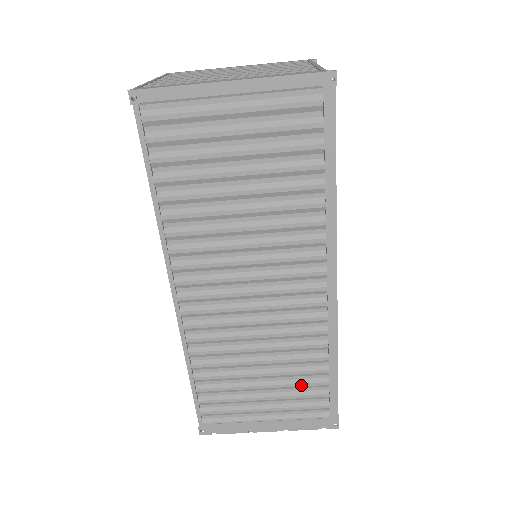
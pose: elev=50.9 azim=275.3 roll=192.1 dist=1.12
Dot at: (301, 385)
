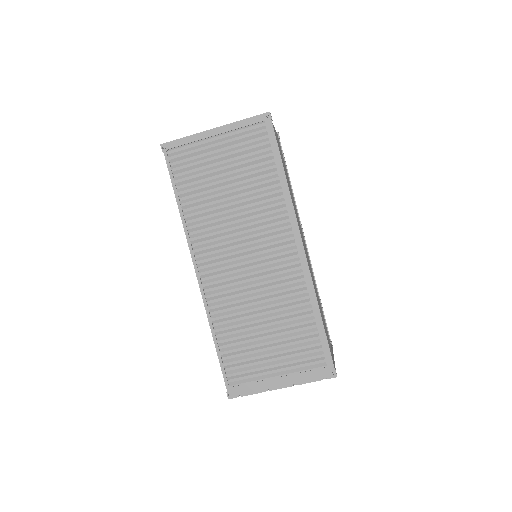
Dot at: (297, 337)
